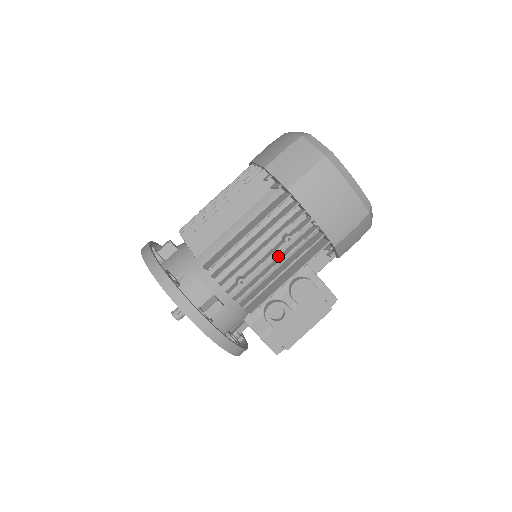
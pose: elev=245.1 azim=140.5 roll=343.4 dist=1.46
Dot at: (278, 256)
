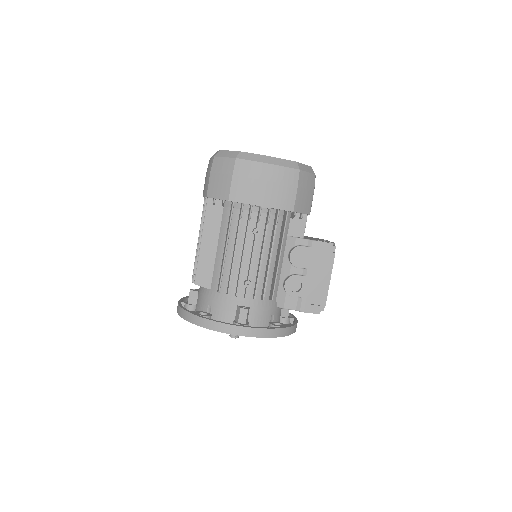
Dot at: (261, 248)
